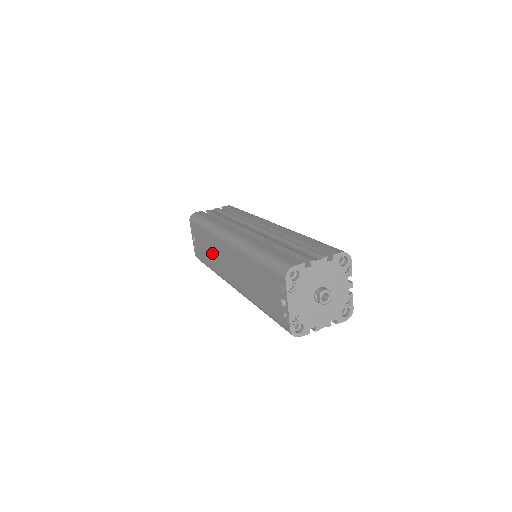
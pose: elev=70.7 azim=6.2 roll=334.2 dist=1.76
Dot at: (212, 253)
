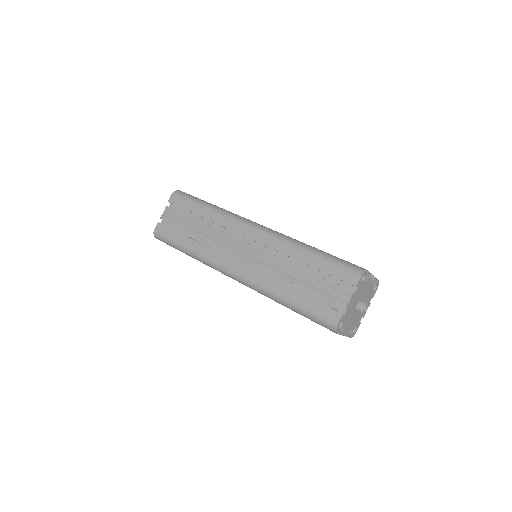
Dot at: occluded
